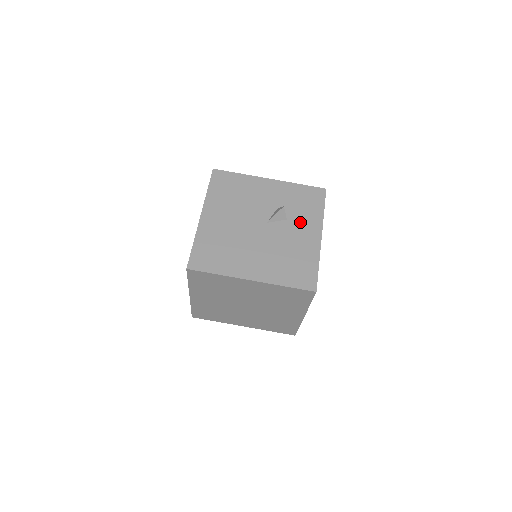
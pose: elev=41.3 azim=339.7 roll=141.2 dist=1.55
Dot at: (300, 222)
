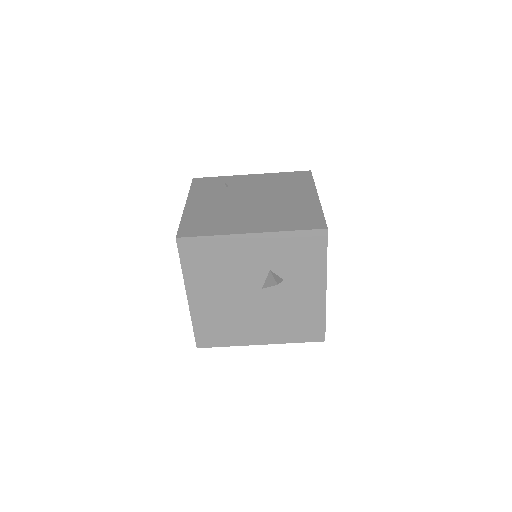
Dot at: (299, 280)
